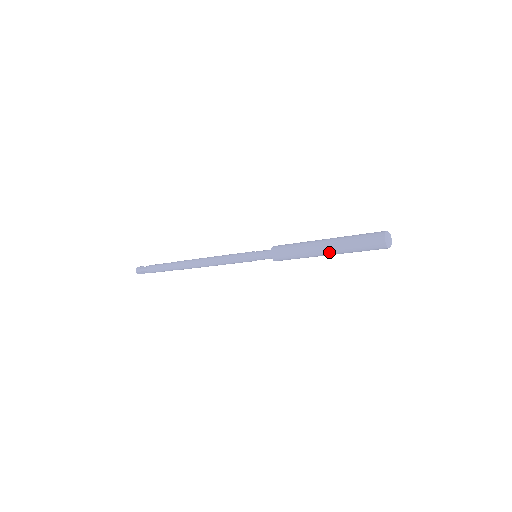
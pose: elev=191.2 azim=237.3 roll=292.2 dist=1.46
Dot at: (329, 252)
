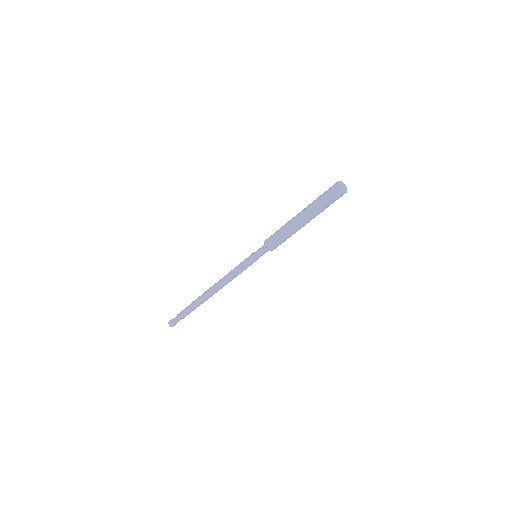
Dot at: (304, 217)
